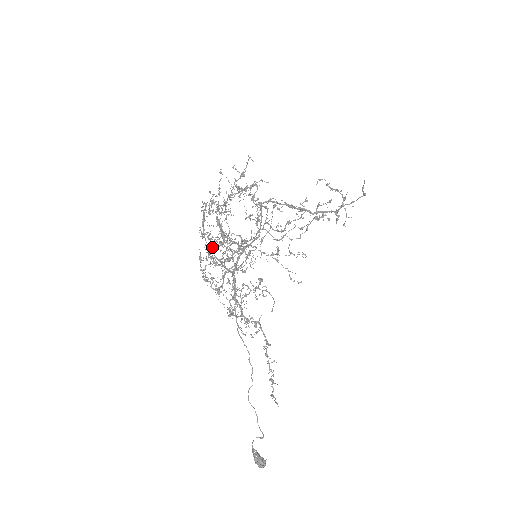
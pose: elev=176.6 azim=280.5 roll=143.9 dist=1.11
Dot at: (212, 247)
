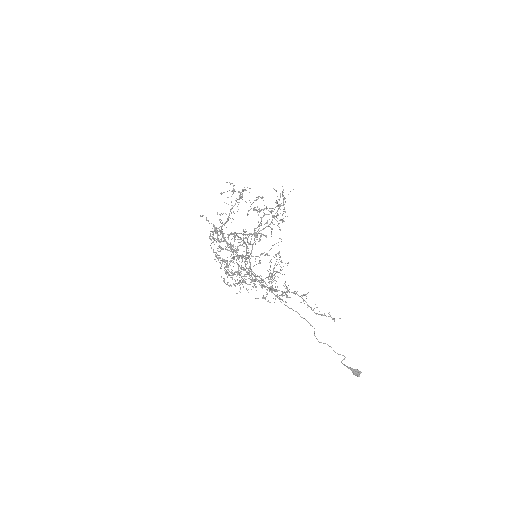
Dot at: (236, 251)
